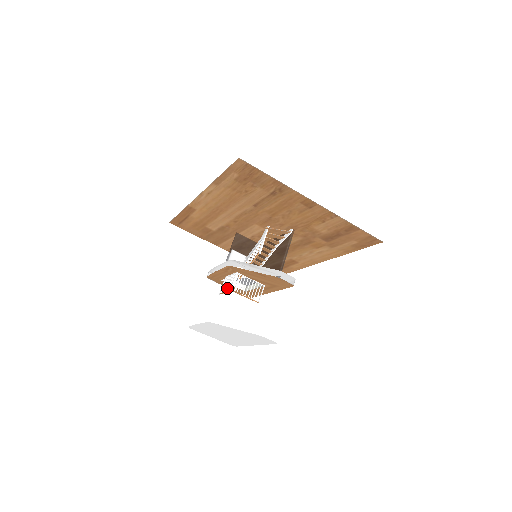
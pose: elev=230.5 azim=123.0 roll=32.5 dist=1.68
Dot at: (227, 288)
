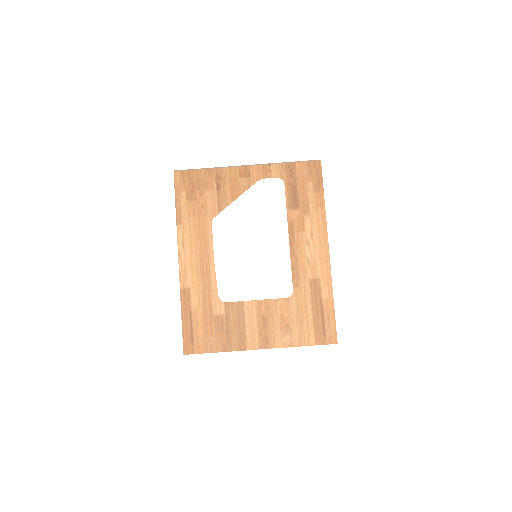
Dot at: occluded
